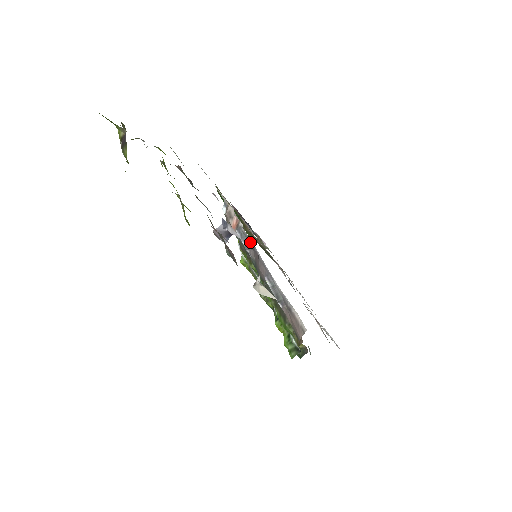
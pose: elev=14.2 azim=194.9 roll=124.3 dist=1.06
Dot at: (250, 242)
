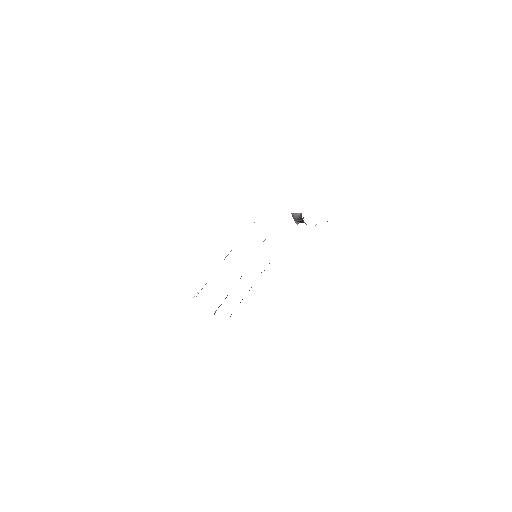
Dot at: (226, 256)
